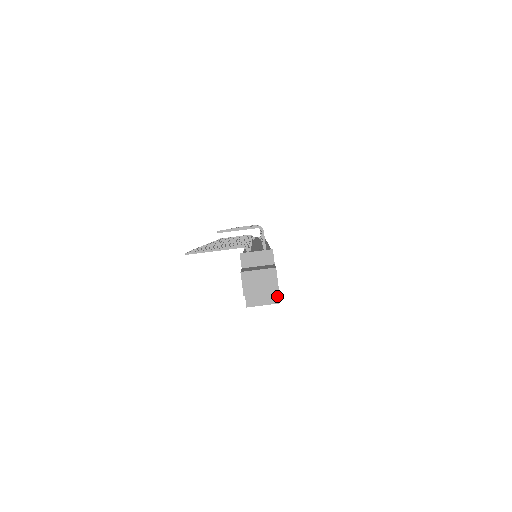
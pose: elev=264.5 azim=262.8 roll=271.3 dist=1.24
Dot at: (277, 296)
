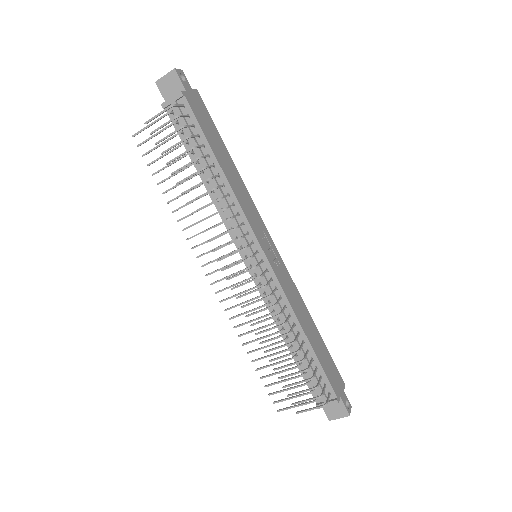
Dot at: (344, 388)
